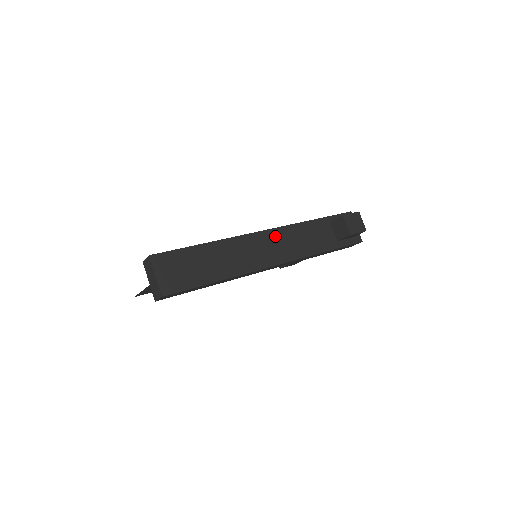
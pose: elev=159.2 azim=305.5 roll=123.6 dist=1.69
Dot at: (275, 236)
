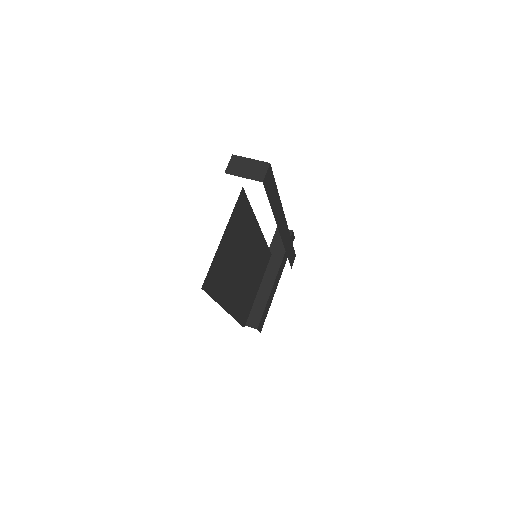
Dot at: occluded
